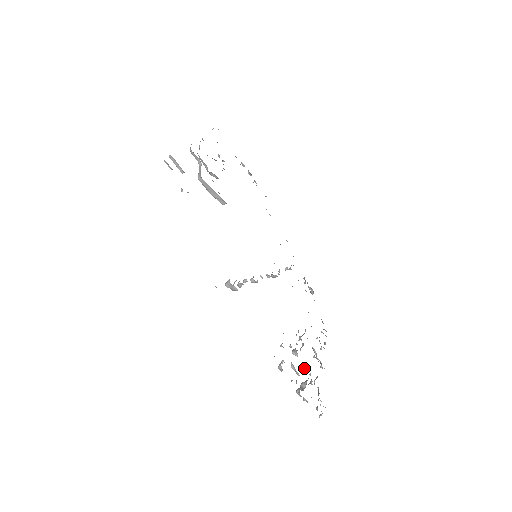
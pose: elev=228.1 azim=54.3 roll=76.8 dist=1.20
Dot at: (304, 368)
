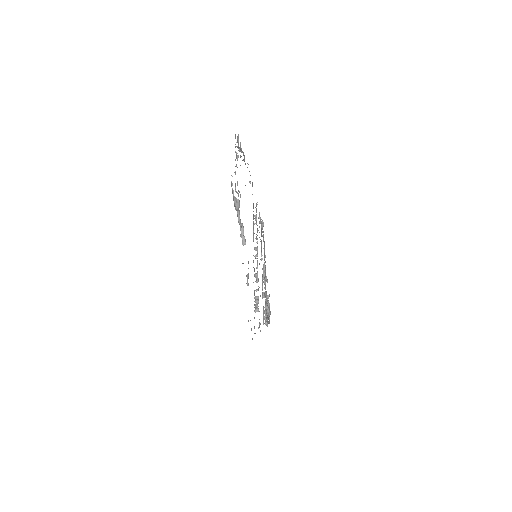
Dot at: occluded
